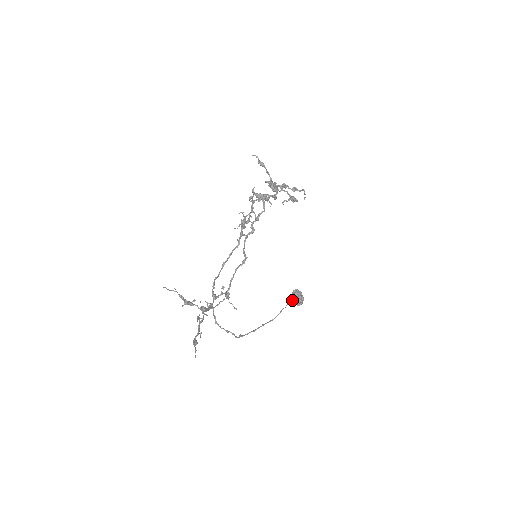
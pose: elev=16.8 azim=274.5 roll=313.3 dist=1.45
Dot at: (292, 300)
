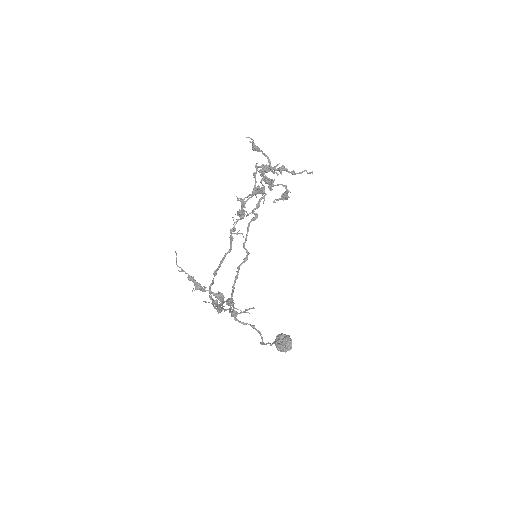
Dot at: occluded
